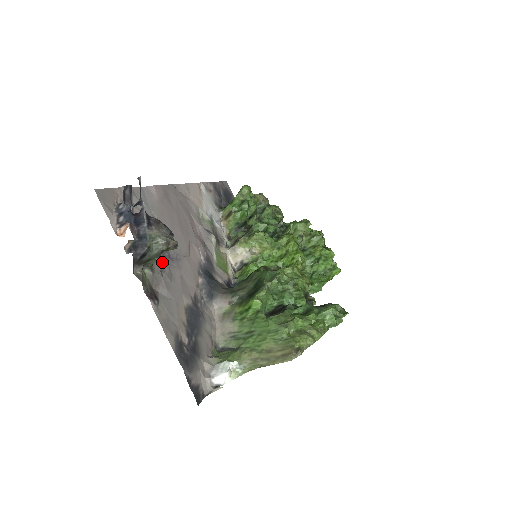
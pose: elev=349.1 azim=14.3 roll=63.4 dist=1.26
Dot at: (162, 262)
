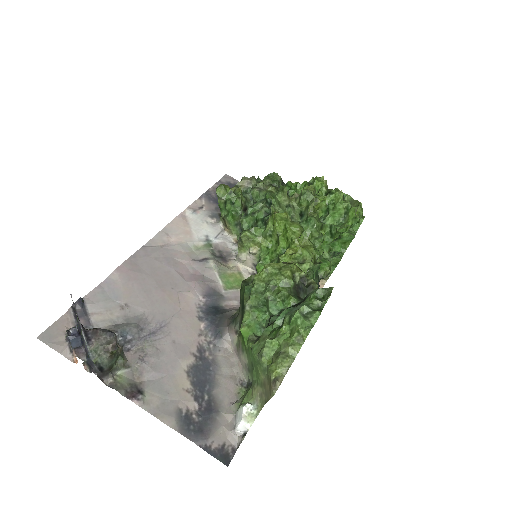
Dot at: (141, 347)
